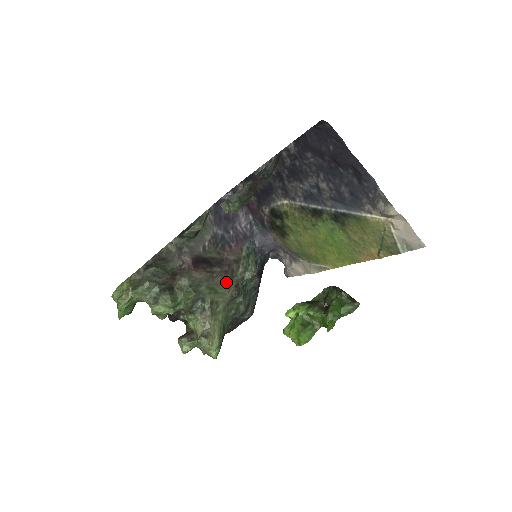
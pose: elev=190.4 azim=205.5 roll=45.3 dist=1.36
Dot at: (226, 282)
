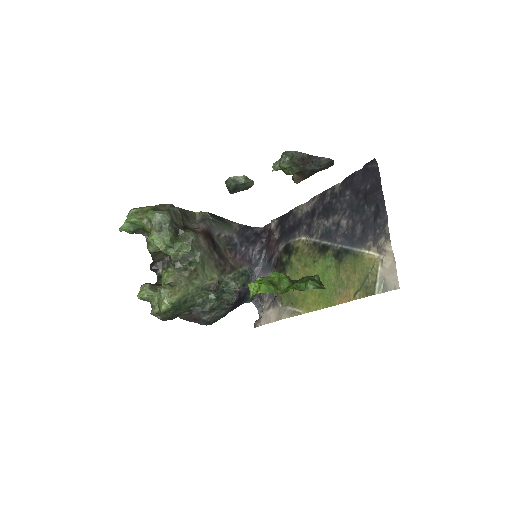
Dot at: (215, 270)
